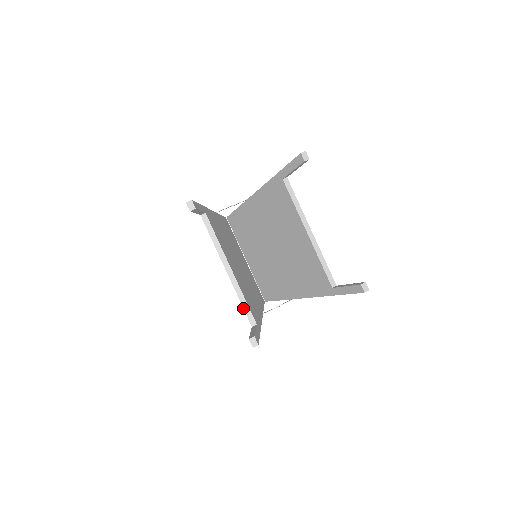
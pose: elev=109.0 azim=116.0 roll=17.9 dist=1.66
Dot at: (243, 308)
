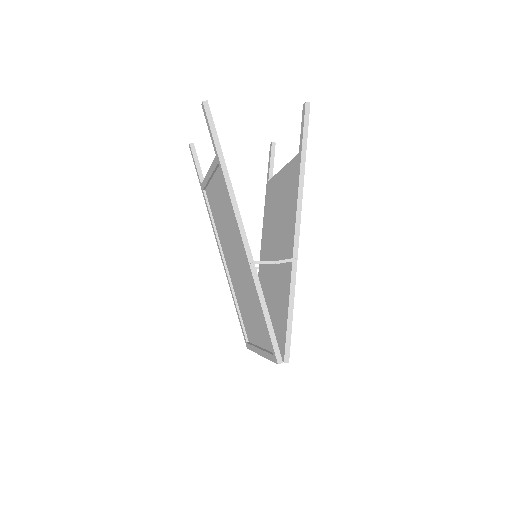
Dot at: (213, 161)
